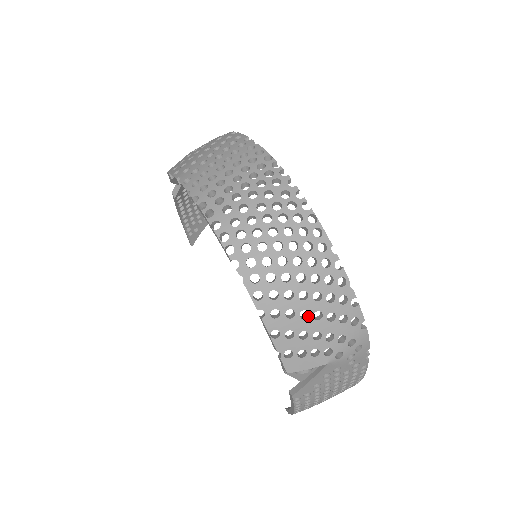
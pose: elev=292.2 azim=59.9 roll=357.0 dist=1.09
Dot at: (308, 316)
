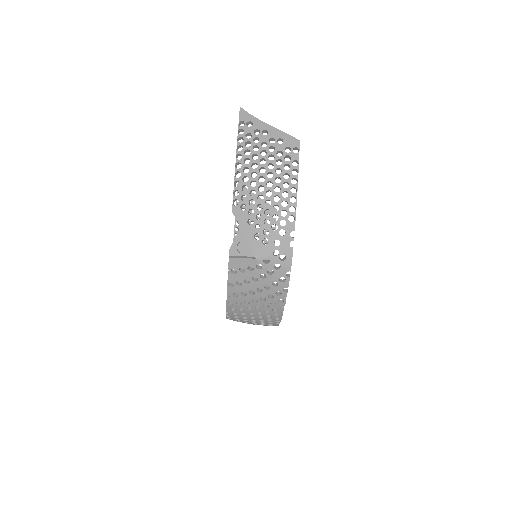
Dot at: occluded
